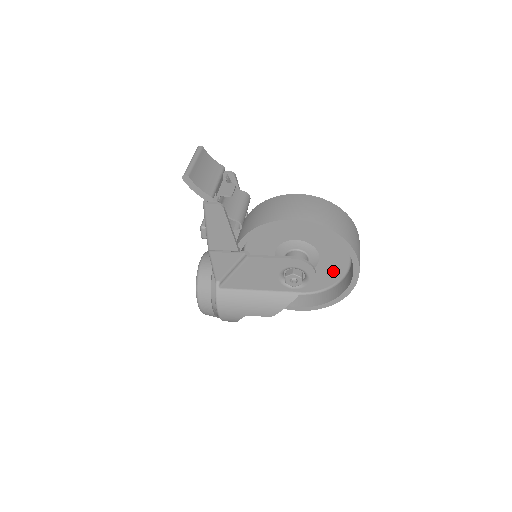
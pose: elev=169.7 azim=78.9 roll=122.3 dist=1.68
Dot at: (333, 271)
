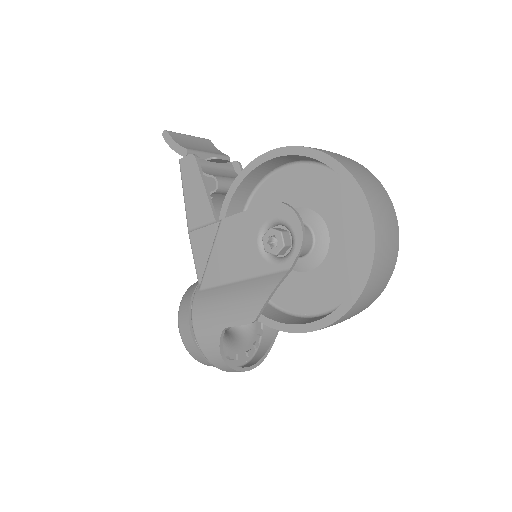
Dot at: (353, 254)
